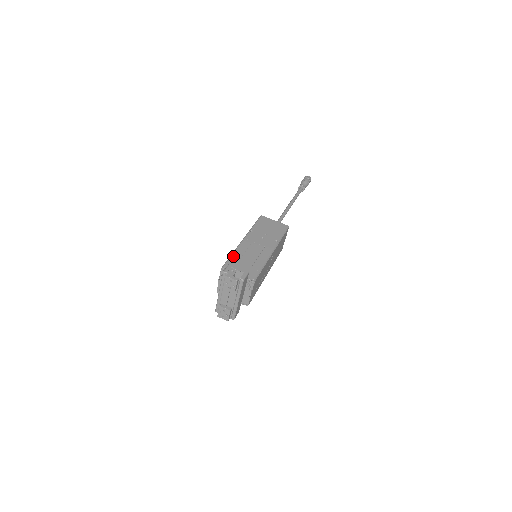
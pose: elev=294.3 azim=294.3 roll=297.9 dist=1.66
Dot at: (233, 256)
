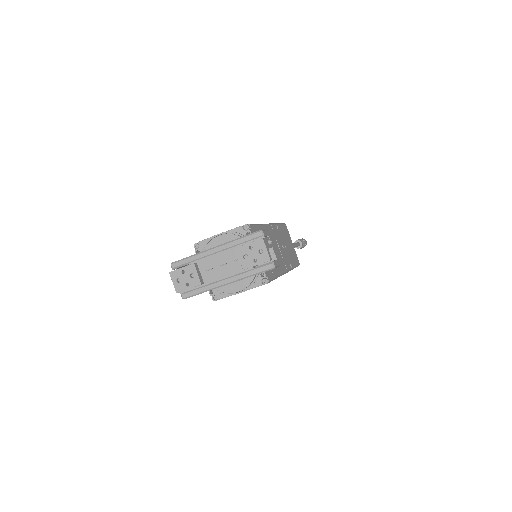
Dot at: (260, 227)
